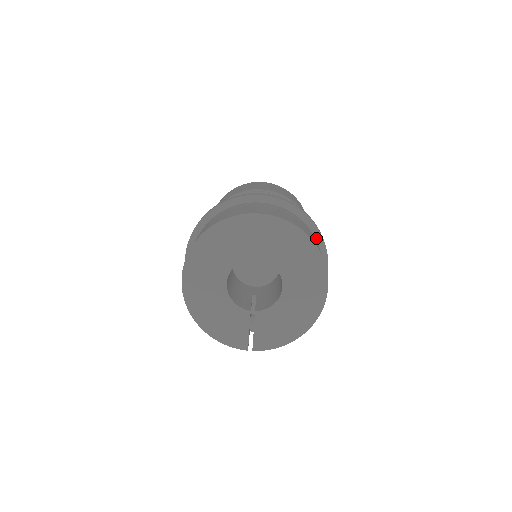
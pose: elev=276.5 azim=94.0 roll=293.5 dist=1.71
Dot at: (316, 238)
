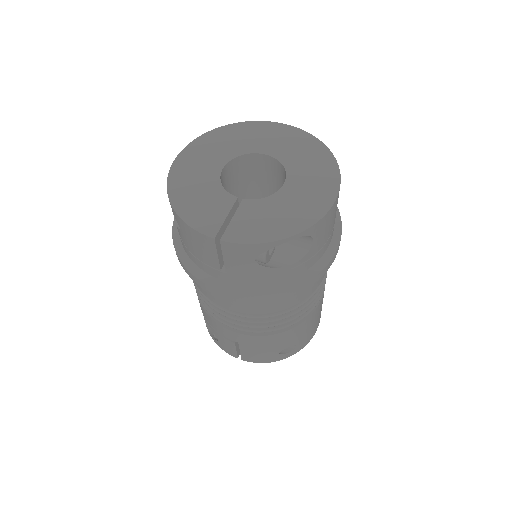
Dot at: occluded
